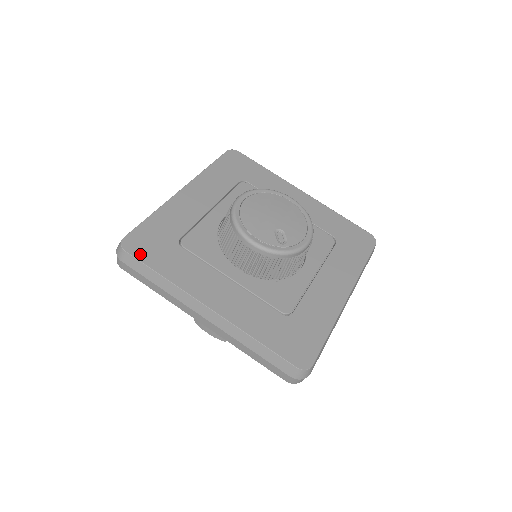
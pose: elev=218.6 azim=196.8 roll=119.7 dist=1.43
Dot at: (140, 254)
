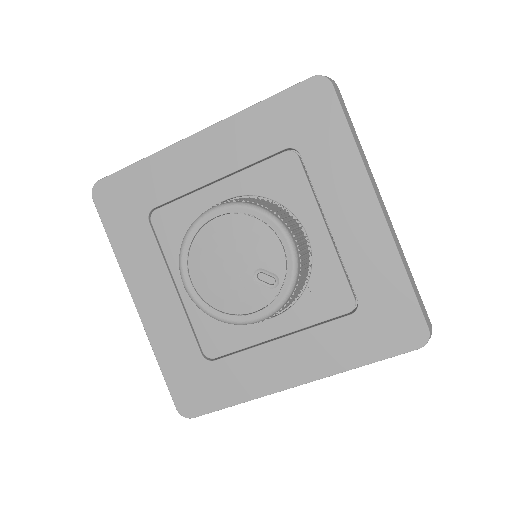
Dot at: (203, 407)
